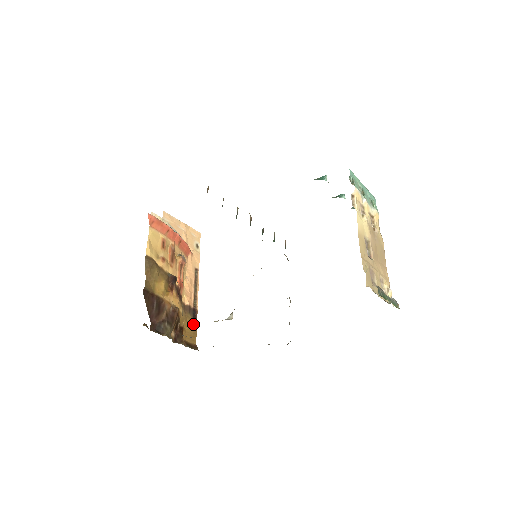
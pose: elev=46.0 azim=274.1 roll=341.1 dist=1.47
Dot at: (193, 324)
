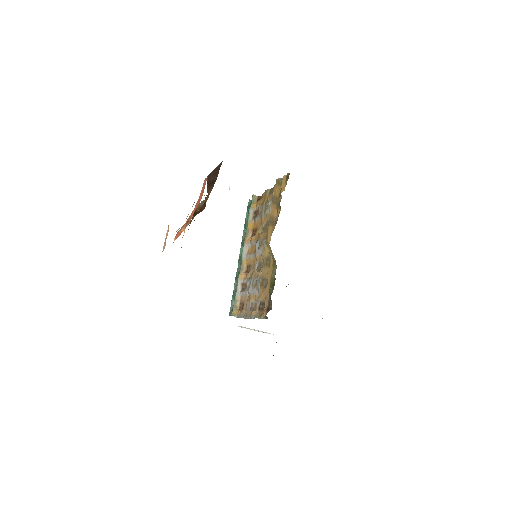
Dot at: occluded
